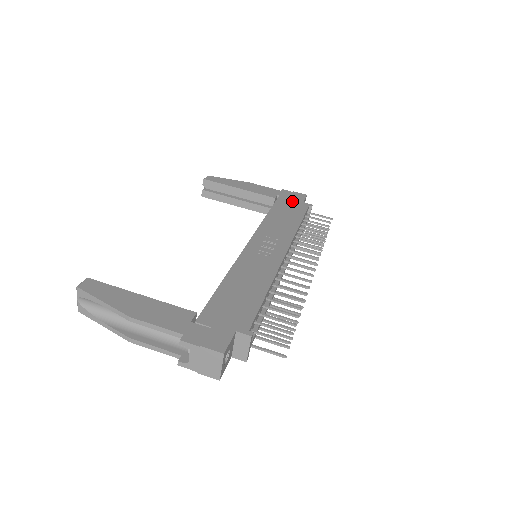
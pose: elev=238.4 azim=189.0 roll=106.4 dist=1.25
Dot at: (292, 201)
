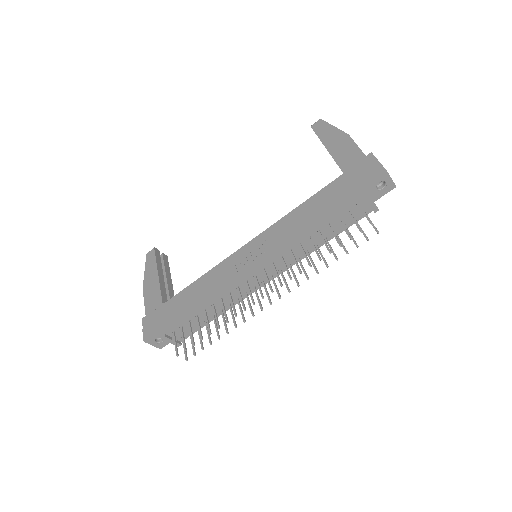
Dot at: (351, 183)
